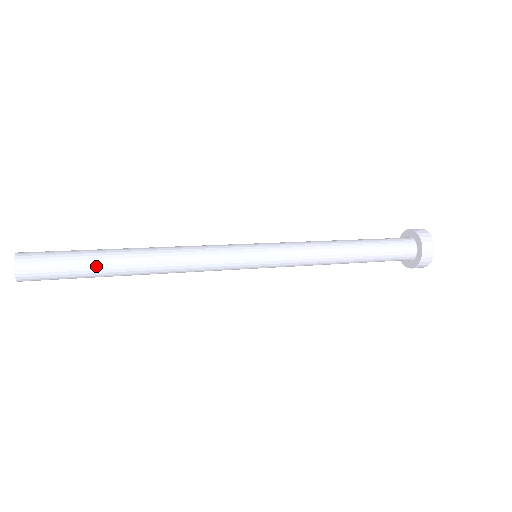
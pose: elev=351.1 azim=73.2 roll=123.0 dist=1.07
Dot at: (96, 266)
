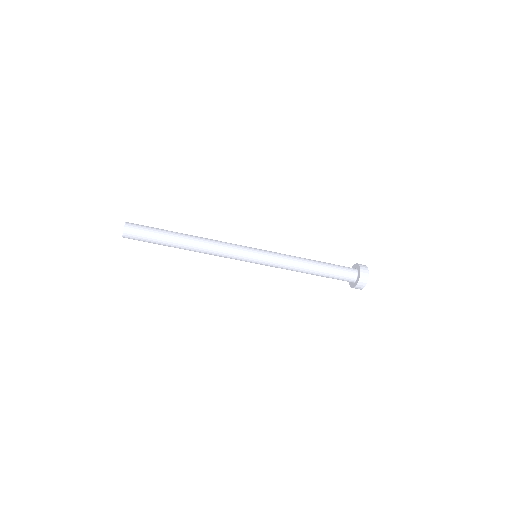
Dot at: (165, 239)
